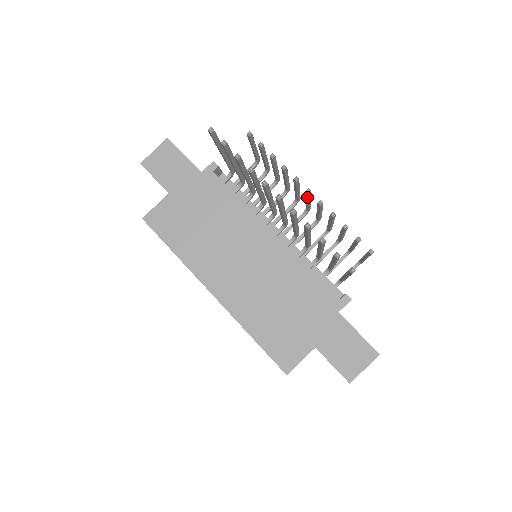
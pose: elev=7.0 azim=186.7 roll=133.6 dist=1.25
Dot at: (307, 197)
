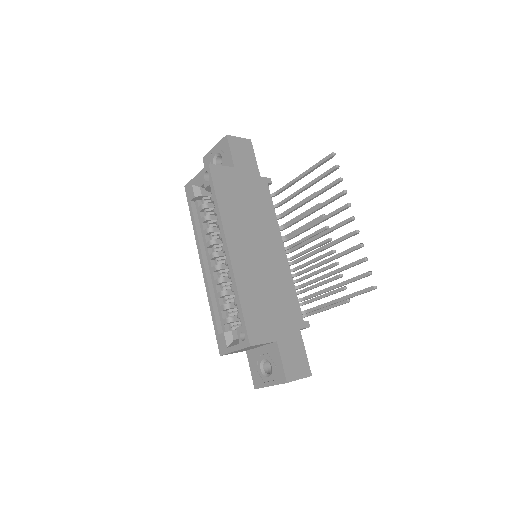
Dot at: (321, 244)
